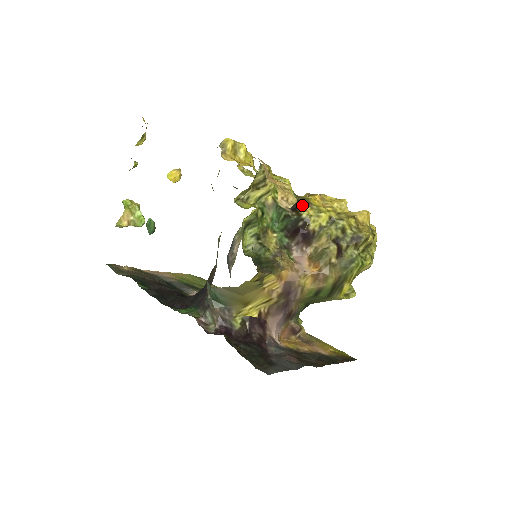
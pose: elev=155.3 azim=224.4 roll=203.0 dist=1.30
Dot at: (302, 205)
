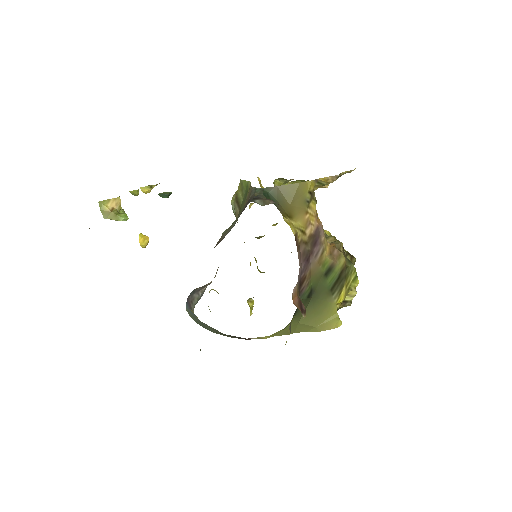
Dot at: occluded
